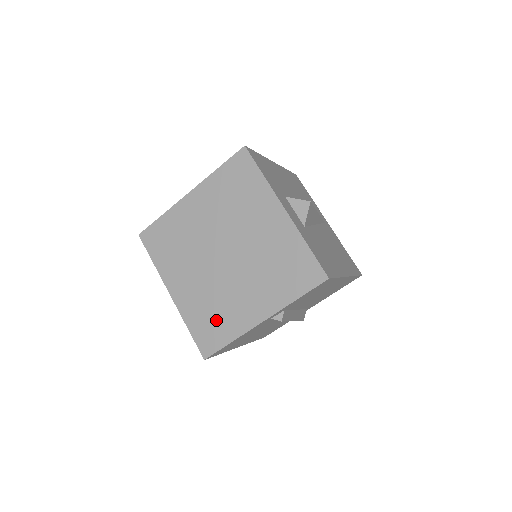
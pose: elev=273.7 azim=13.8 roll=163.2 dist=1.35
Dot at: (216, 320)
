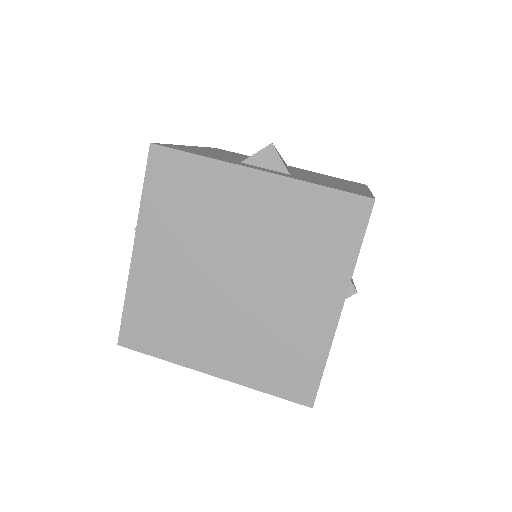
Dot at: (288, 356)
